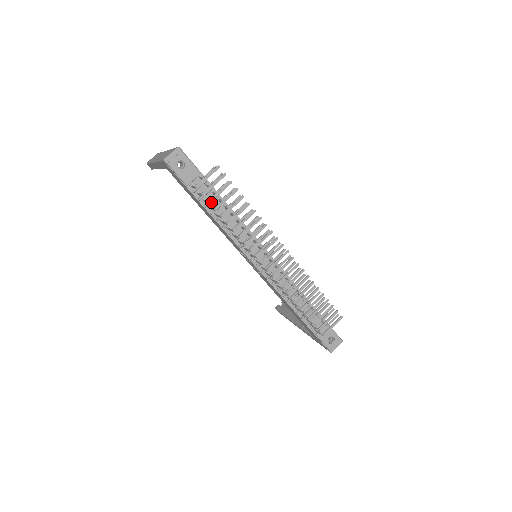
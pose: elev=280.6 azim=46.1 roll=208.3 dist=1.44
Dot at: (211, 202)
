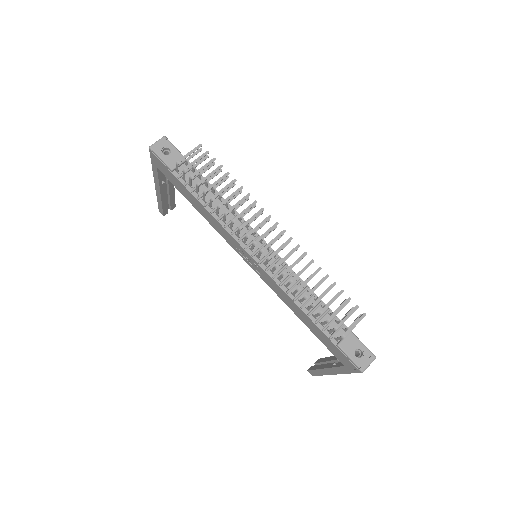
Dot at: occluded
